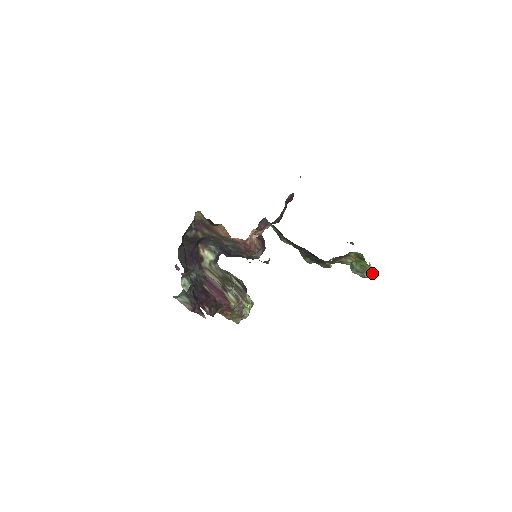
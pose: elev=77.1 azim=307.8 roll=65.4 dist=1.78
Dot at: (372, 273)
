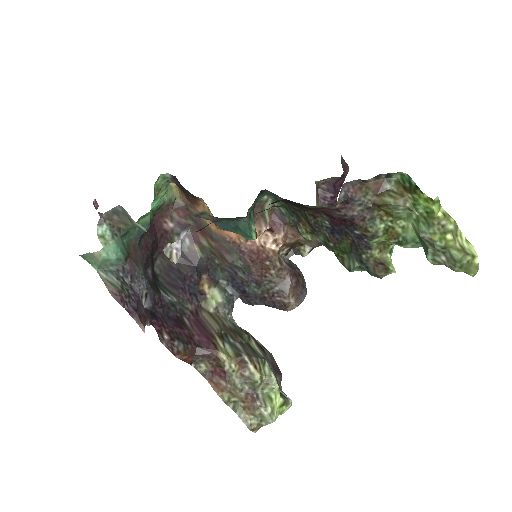
Dot at: (475, 255)
